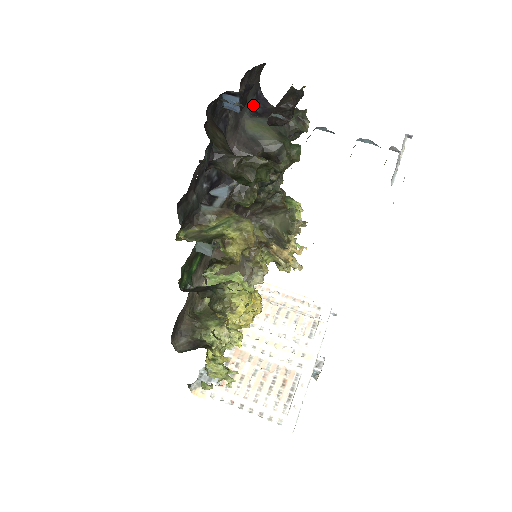
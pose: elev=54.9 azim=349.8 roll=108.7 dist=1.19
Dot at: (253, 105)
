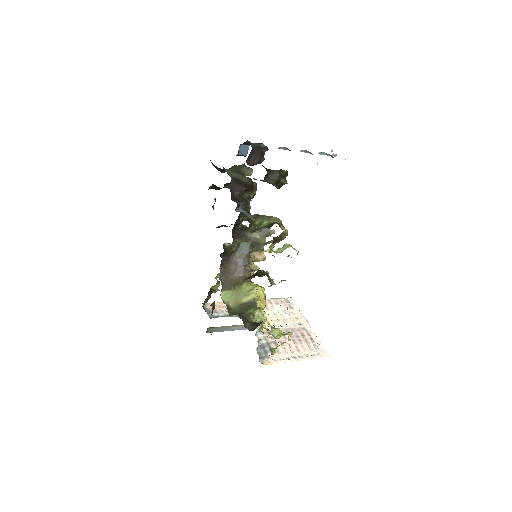
Dot at: occluded
